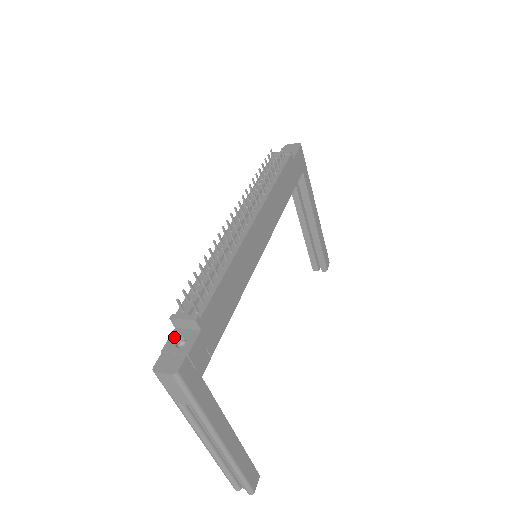
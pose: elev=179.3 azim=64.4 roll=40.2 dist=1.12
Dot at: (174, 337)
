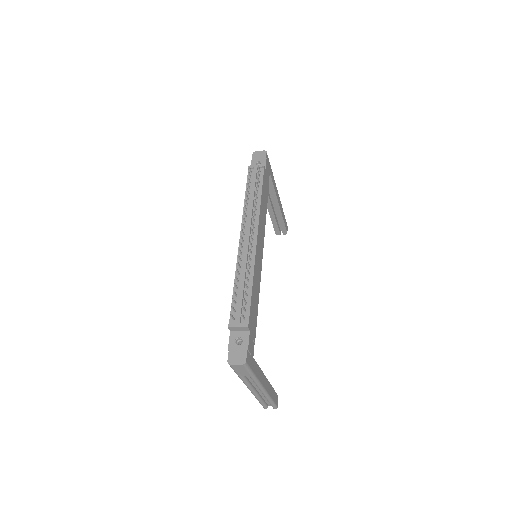
Dot at: (233, 338)
